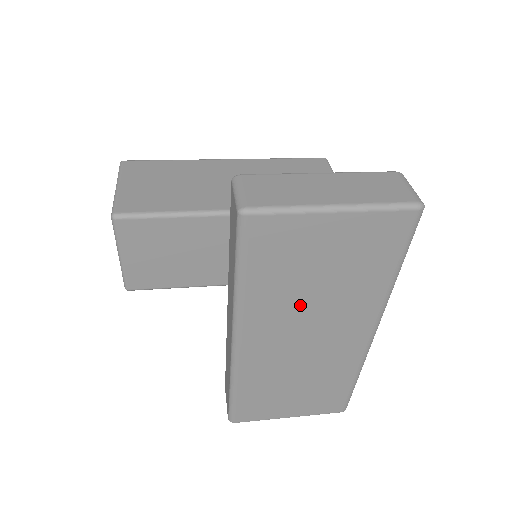
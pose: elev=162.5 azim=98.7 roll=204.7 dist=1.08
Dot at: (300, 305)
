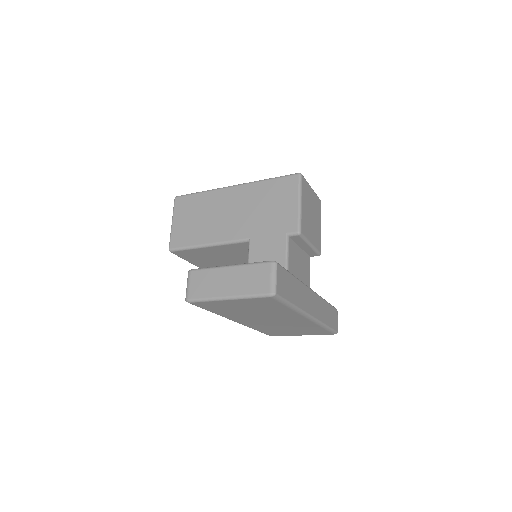
Dot at: (251, 315)
